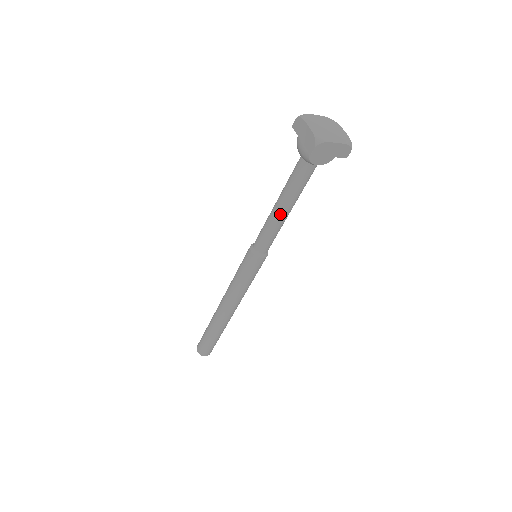
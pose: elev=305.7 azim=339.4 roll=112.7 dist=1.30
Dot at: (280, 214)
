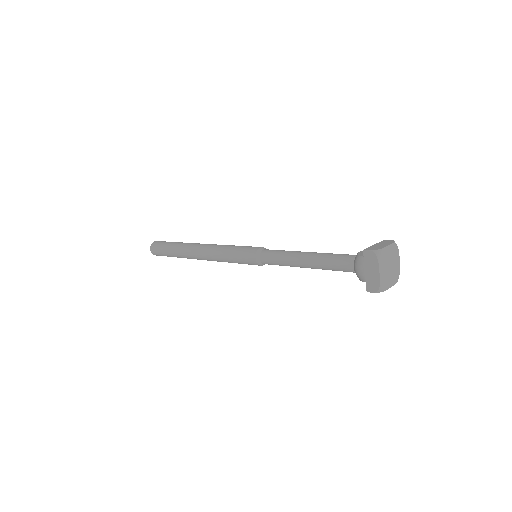
Dot at: (303, 267)
